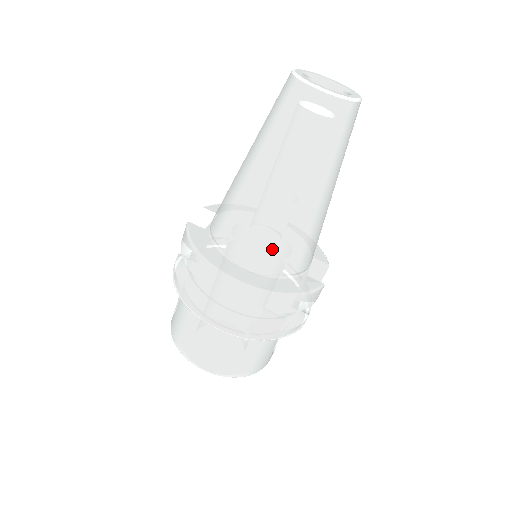
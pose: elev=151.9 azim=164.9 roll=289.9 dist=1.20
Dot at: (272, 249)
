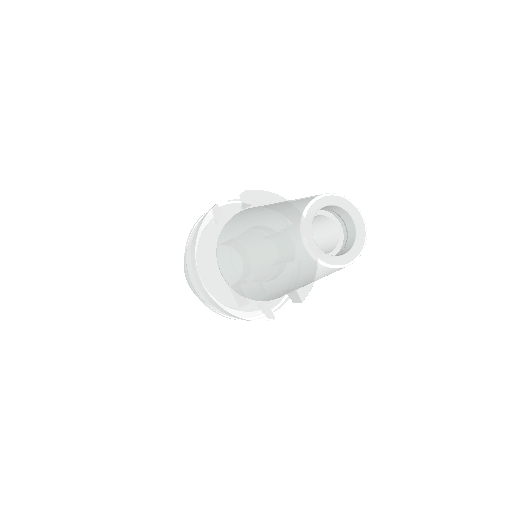
Dot at: (239, 283)
